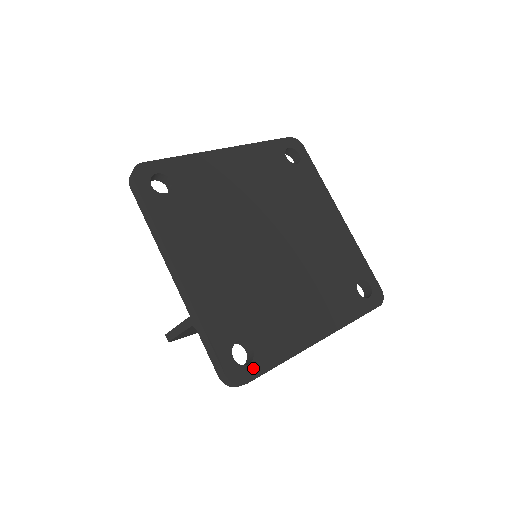
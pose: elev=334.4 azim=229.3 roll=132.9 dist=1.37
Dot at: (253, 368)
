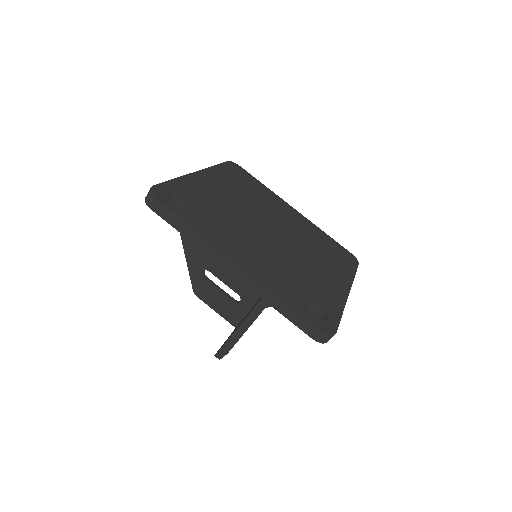
Dot at: (331, 320)
